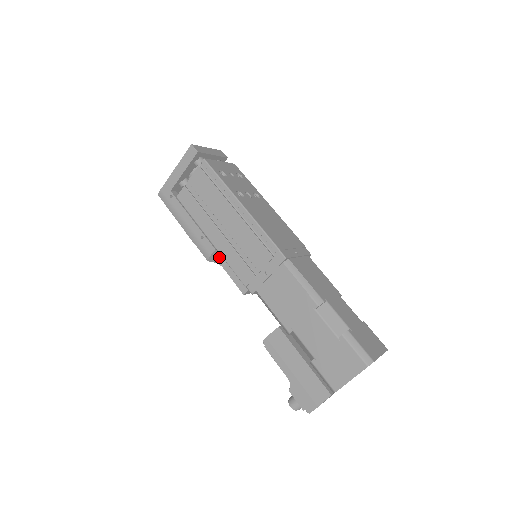
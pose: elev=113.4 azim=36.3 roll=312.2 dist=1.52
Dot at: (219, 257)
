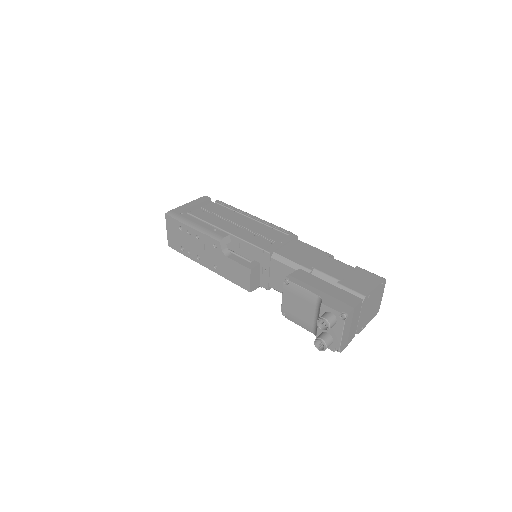
Dot at: (226, 246)
